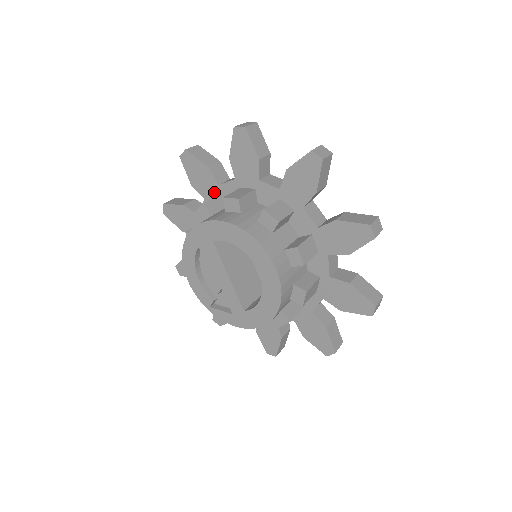
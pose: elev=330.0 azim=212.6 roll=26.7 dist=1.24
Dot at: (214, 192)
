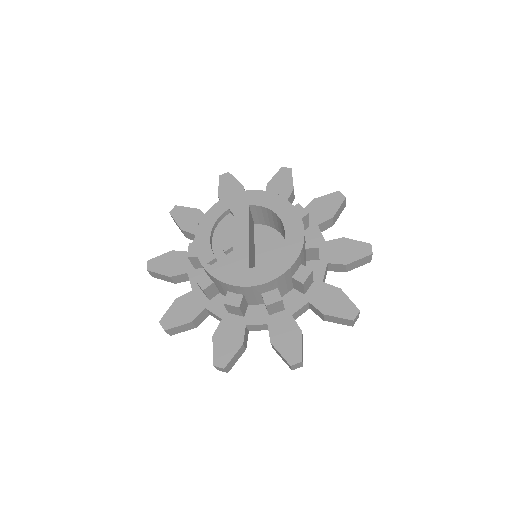
Dot at: occluded
